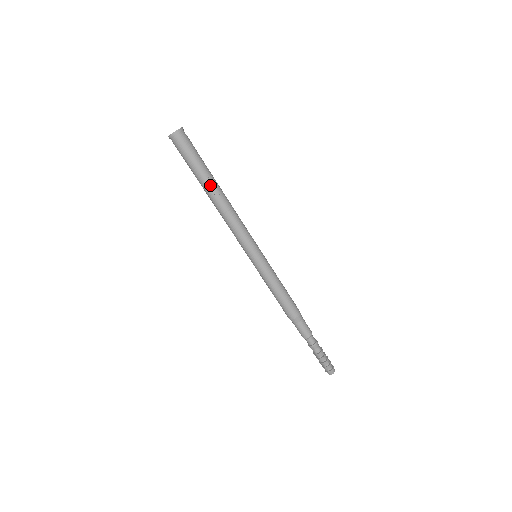
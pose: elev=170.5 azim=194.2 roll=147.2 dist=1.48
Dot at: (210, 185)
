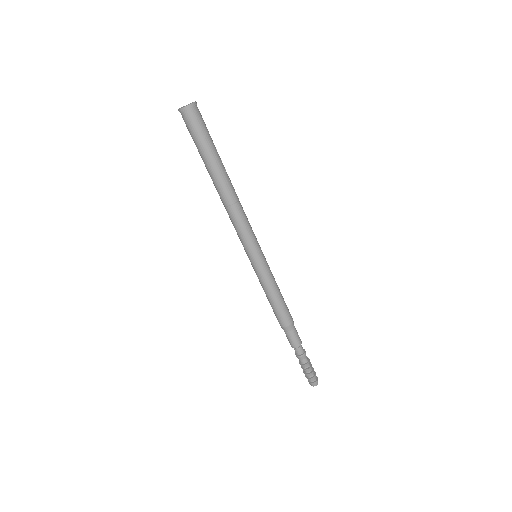
Dot at: (224, 169)
